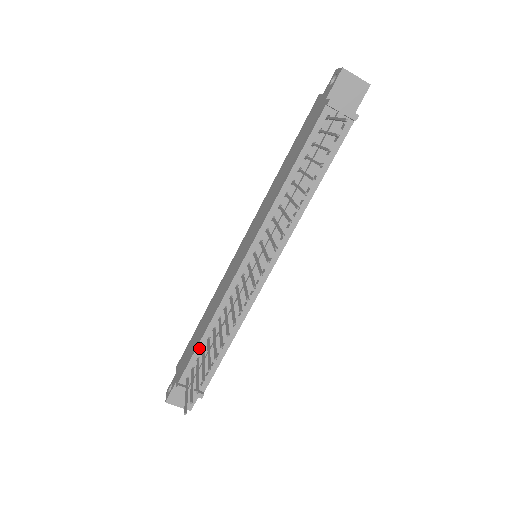
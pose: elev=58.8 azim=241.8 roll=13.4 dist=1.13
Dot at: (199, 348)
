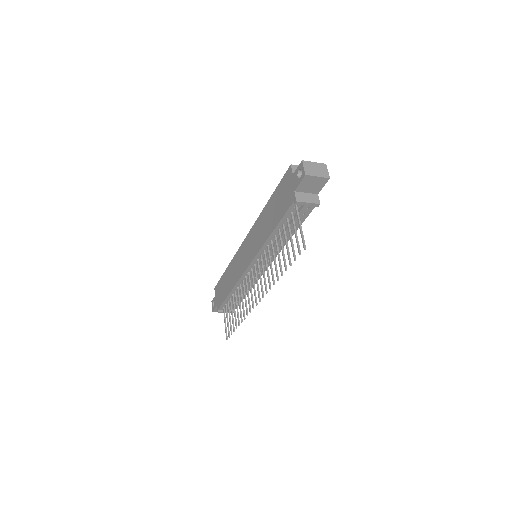
Dot at: (228, 298)
